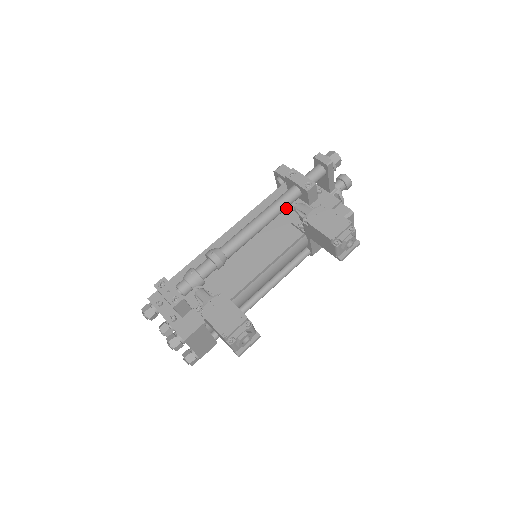
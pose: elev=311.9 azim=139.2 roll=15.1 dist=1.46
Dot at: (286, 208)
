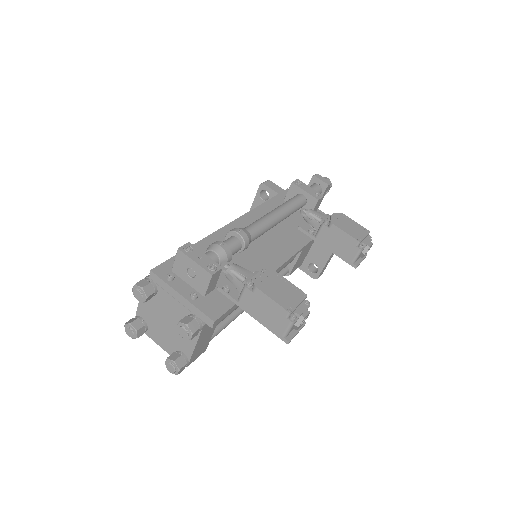
Dot at: occluded
